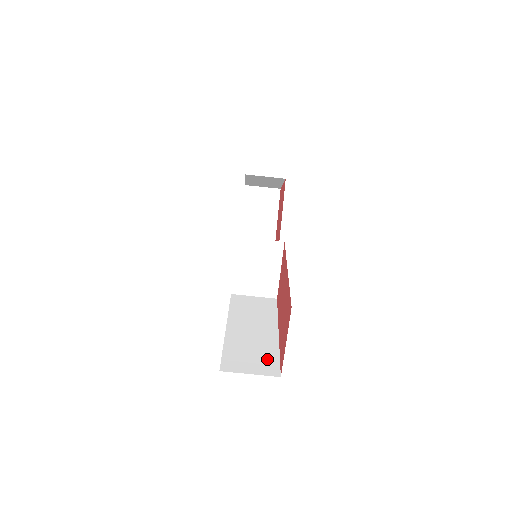
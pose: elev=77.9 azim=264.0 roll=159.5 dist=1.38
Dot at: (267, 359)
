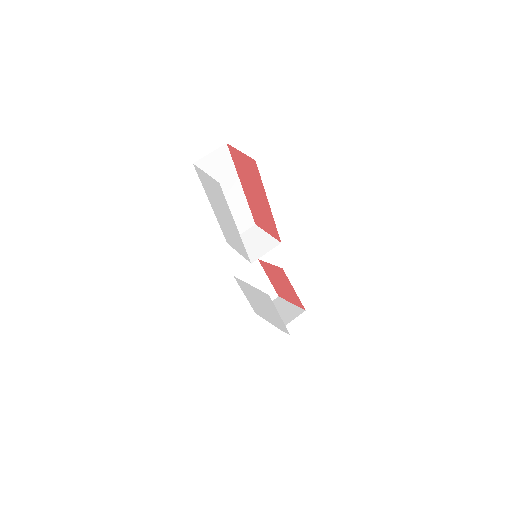
Dot at: occluded
